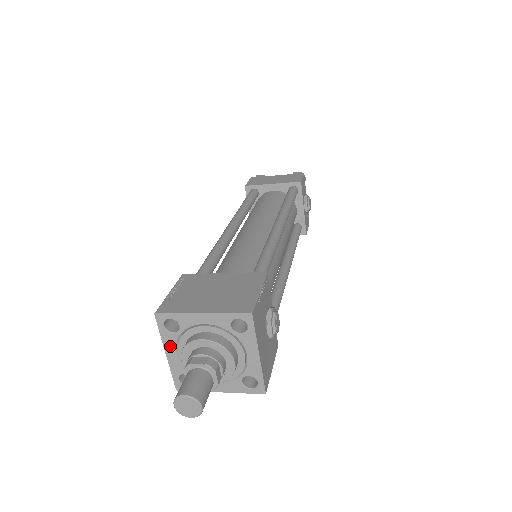
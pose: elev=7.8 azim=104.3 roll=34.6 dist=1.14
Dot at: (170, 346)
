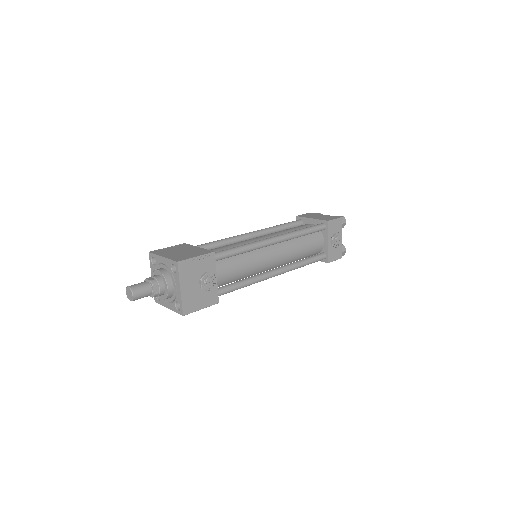
Dot at: occluded
